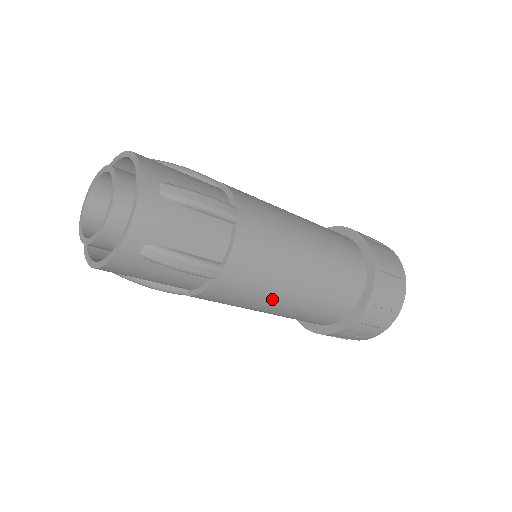
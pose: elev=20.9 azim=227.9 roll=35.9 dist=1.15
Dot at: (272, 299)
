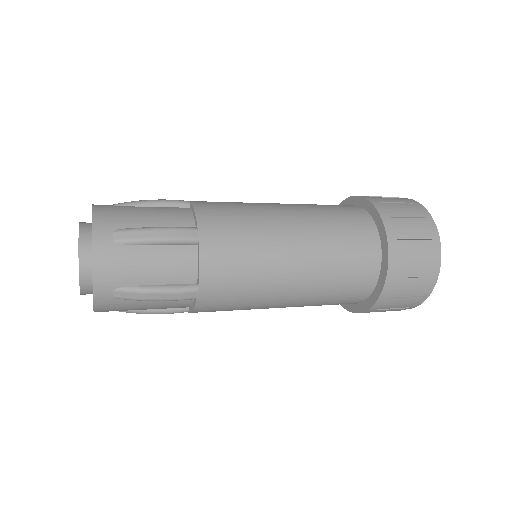
Dot at: (270, 299)
